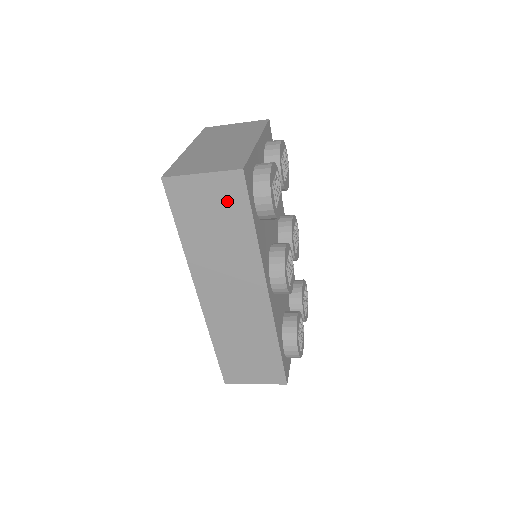
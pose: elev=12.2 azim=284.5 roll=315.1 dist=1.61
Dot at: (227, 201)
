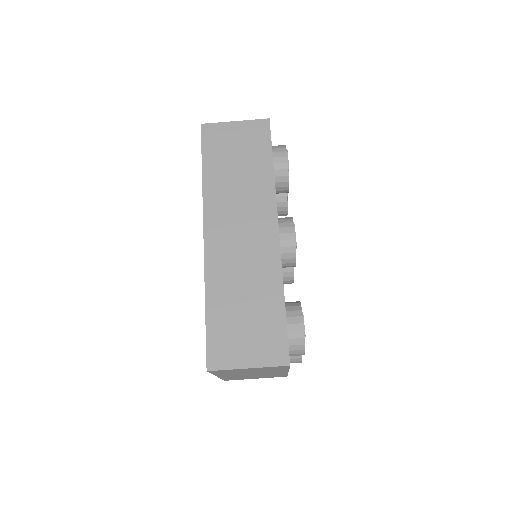
Dot at: (252, 142)
